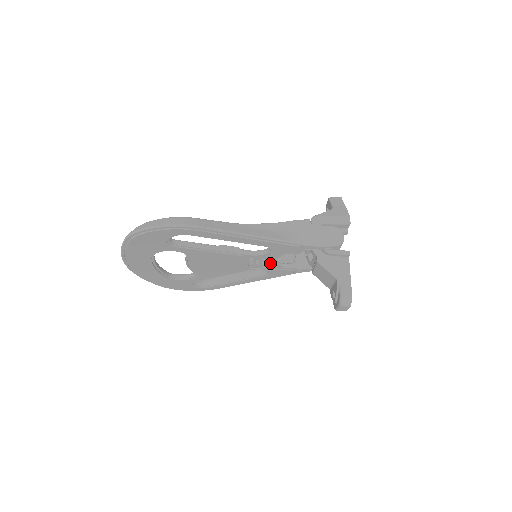
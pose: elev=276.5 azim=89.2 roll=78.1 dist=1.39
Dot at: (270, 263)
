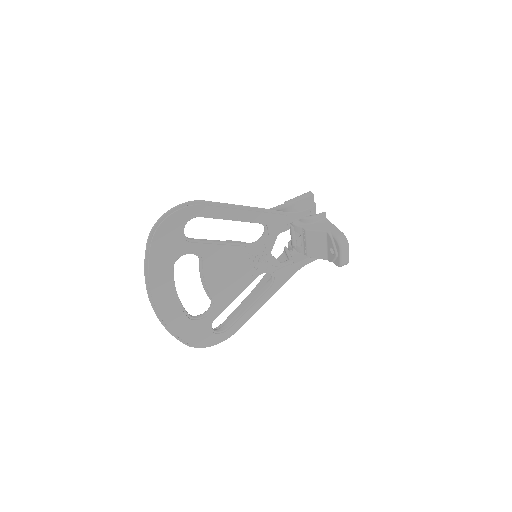
Dot at: (270, 259)
